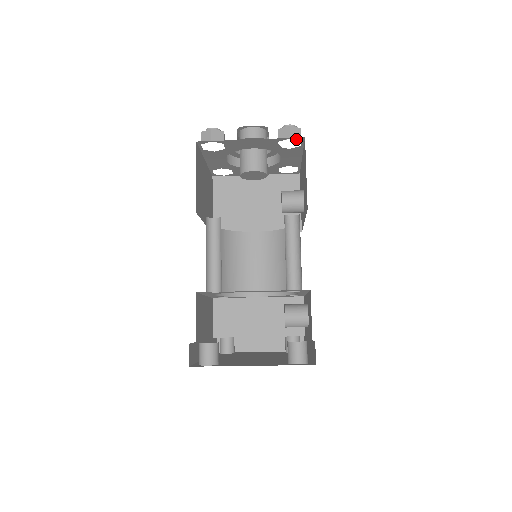
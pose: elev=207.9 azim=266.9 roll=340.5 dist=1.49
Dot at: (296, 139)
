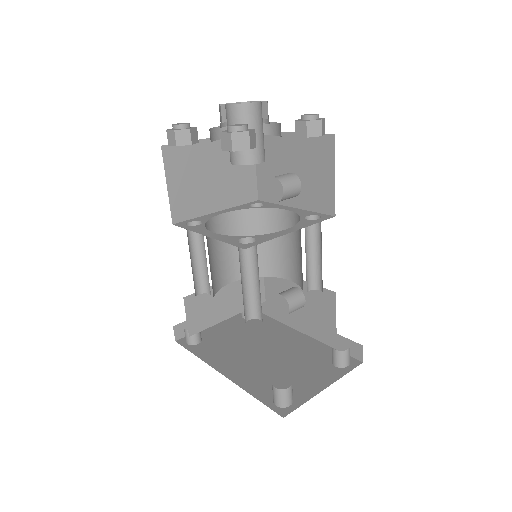
Dot at: occluded
